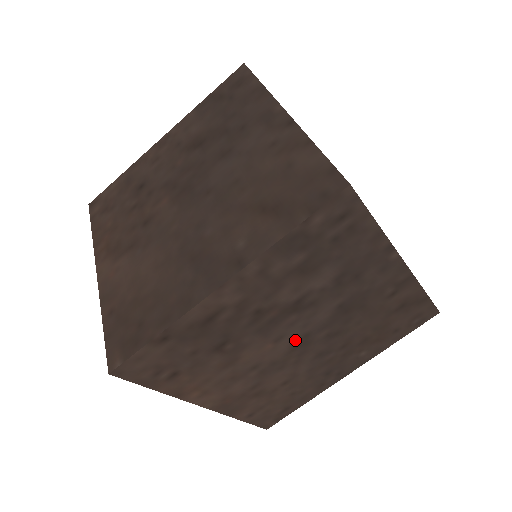
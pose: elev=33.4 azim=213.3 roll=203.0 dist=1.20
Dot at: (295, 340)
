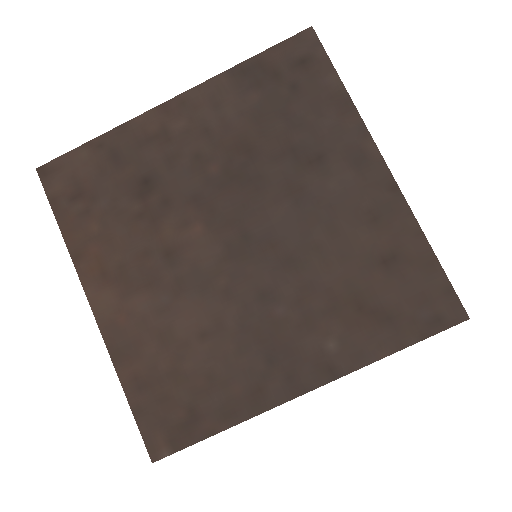
Dot at: occluded
